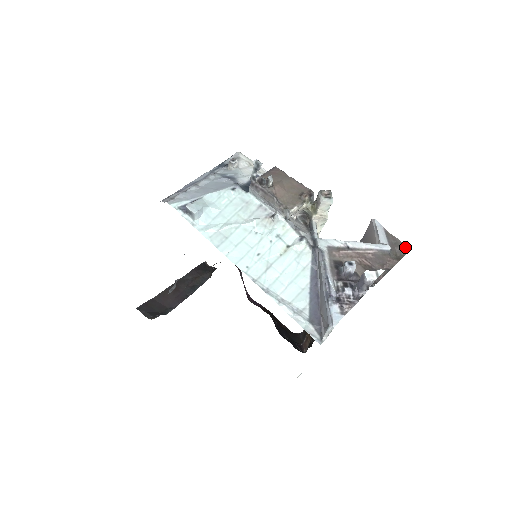
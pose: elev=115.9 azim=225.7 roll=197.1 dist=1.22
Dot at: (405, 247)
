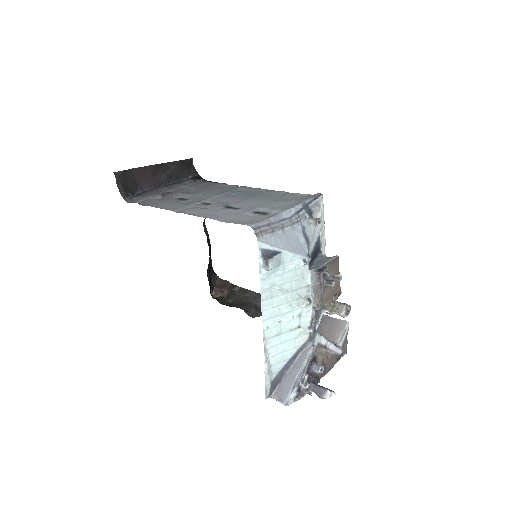
Dot at: (346, 351)
